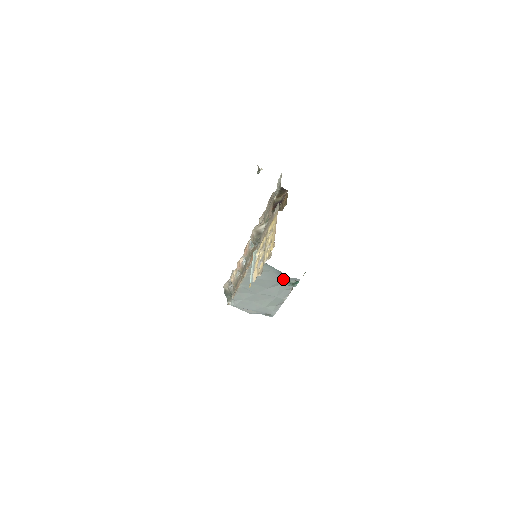
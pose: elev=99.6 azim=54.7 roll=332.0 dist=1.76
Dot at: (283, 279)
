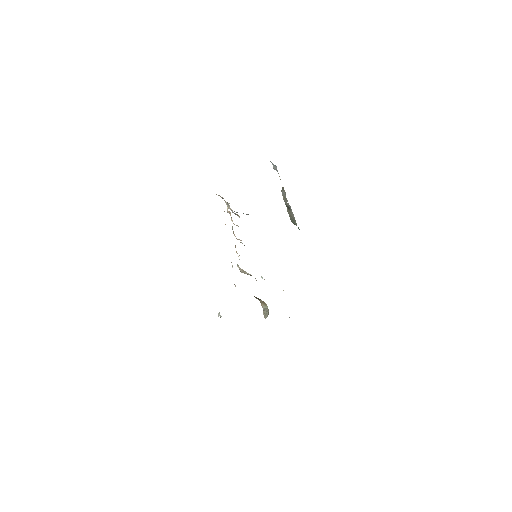
Dot at: occluded
